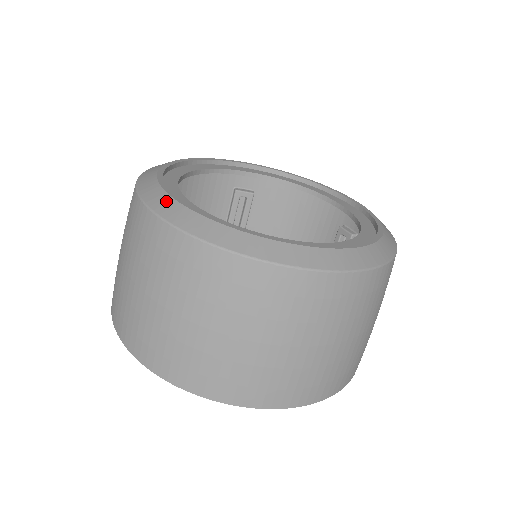
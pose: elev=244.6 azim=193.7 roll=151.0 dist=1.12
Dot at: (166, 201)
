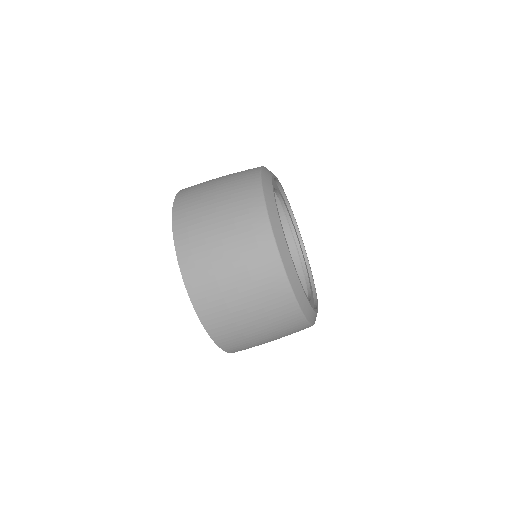
Dot at: (269, 176)
